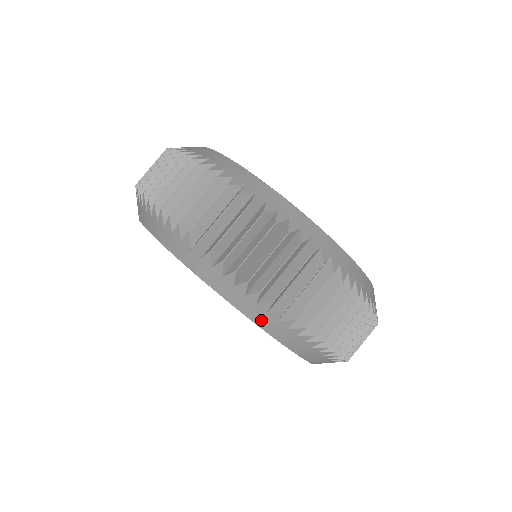
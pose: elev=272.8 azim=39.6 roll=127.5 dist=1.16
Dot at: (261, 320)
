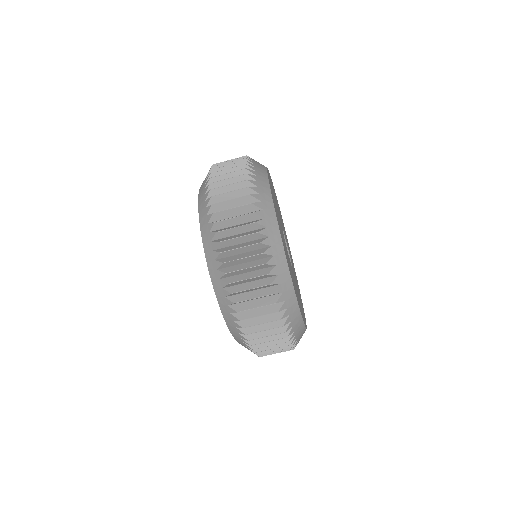
Dot at: (220, 298)
